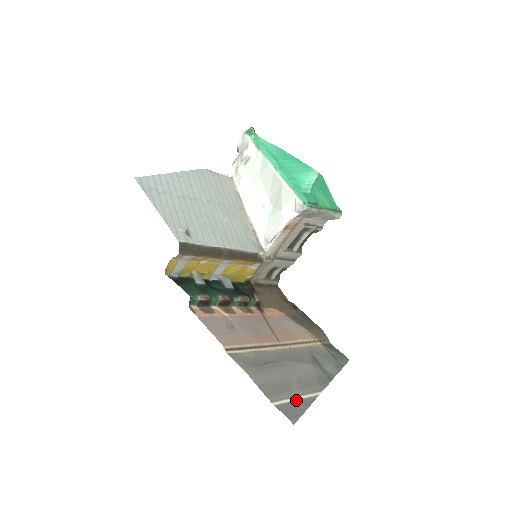
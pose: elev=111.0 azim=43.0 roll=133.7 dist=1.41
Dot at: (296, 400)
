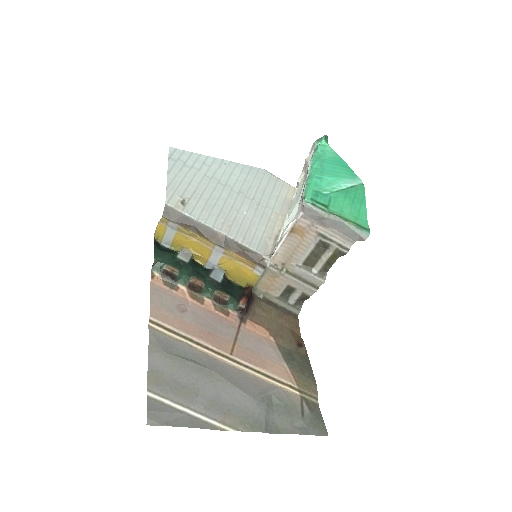
Dot at: (185, 411)
